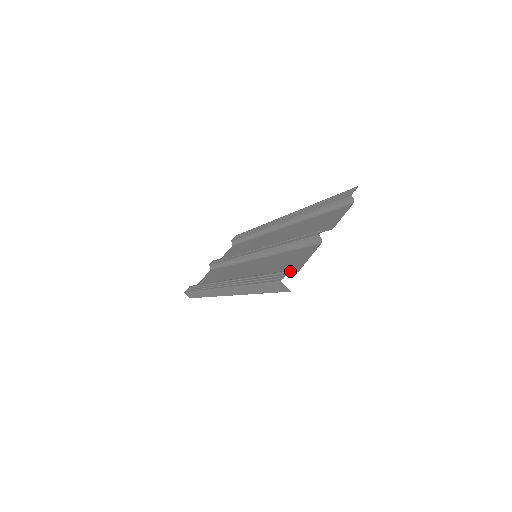
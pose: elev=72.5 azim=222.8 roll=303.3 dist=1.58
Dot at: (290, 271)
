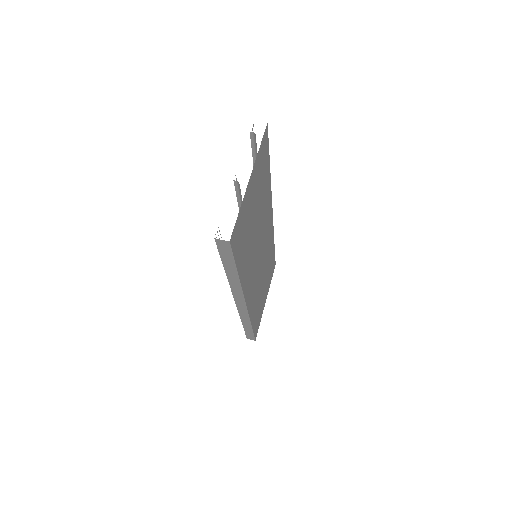
Dot at: occluded
